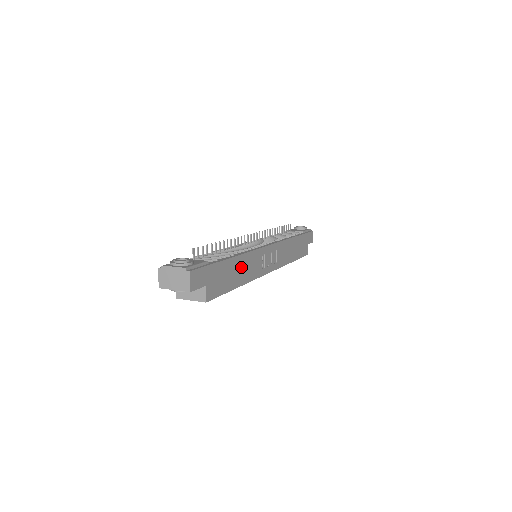
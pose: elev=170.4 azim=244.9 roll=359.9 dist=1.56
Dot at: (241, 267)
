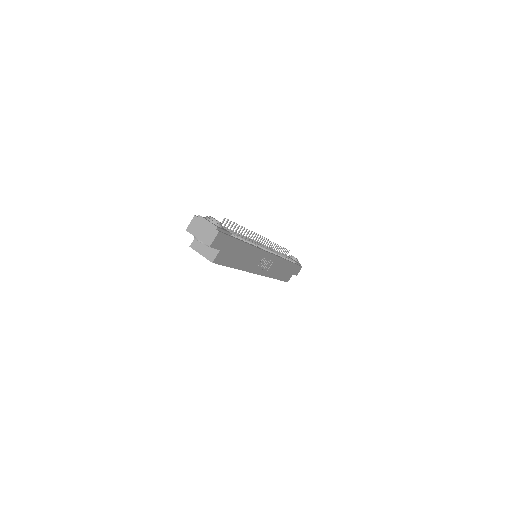
Dot at: (247, 255)
